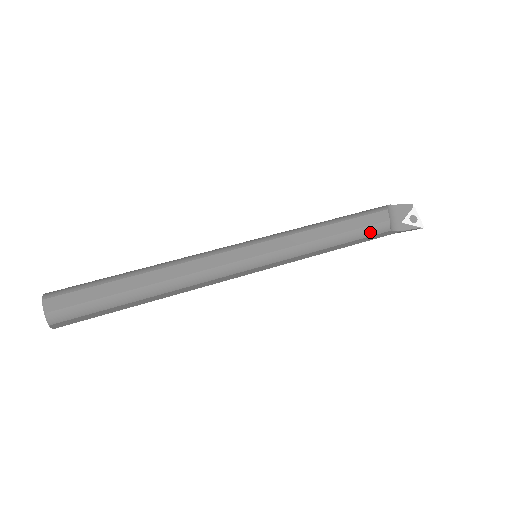
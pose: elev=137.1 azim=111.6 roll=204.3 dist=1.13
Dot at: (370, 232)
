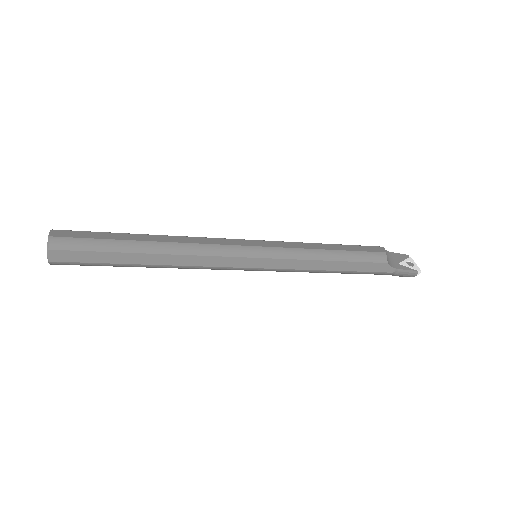
Dot at: (367, 257)
